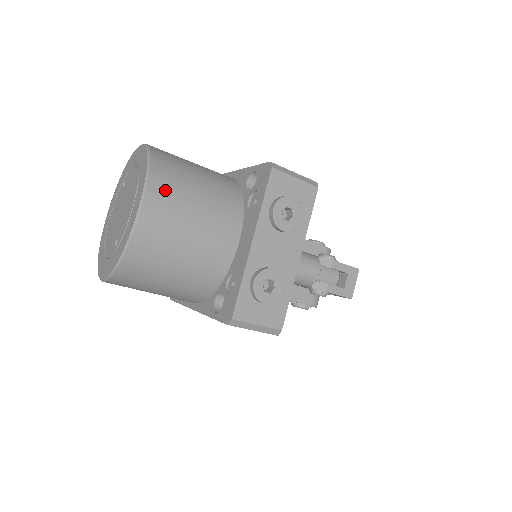
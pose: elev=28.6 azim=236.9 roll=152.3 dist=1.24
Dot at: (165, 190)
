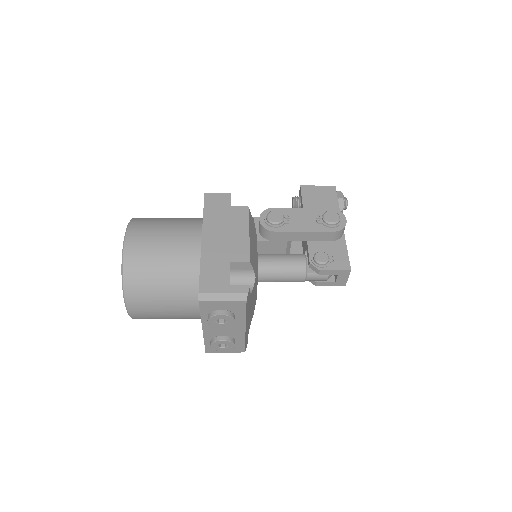
Dot at: (138, 301)
